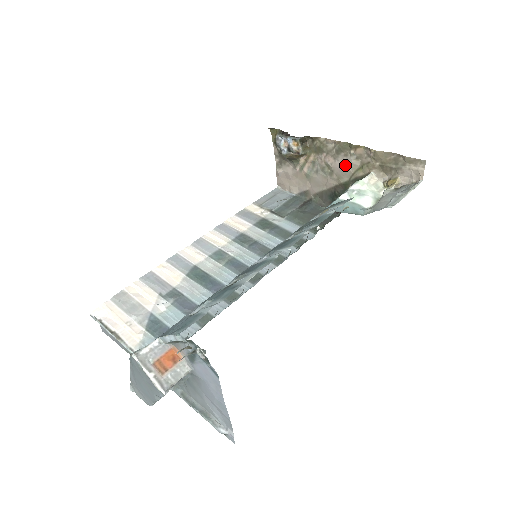
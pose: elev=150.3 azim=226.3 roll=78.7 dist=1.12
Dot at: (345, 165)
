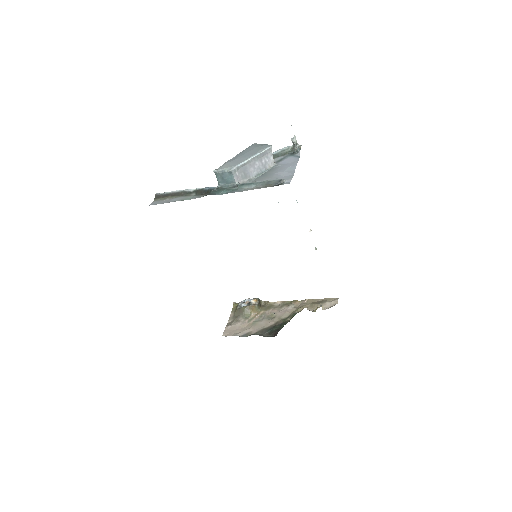
Dot at: (286, 310)
